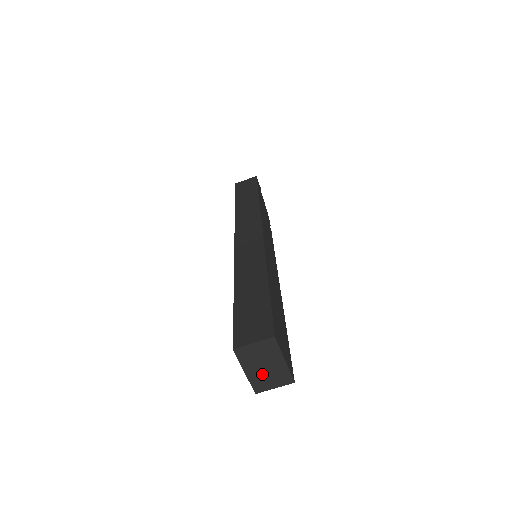
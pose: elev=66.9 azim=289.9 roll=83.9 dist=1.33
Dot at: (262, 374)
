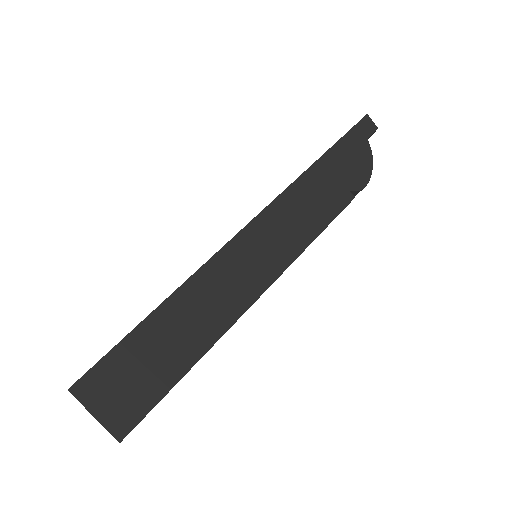
Dot at: occluded
